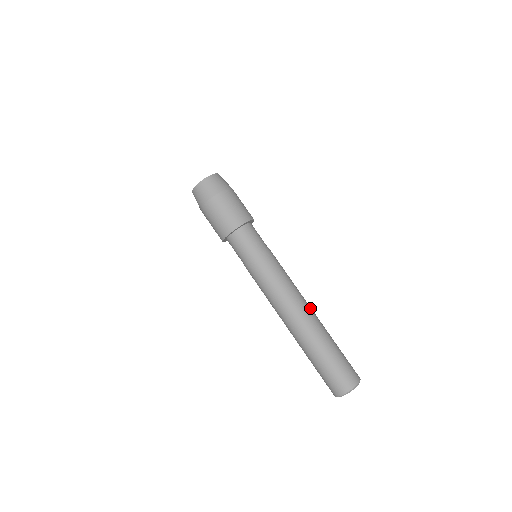
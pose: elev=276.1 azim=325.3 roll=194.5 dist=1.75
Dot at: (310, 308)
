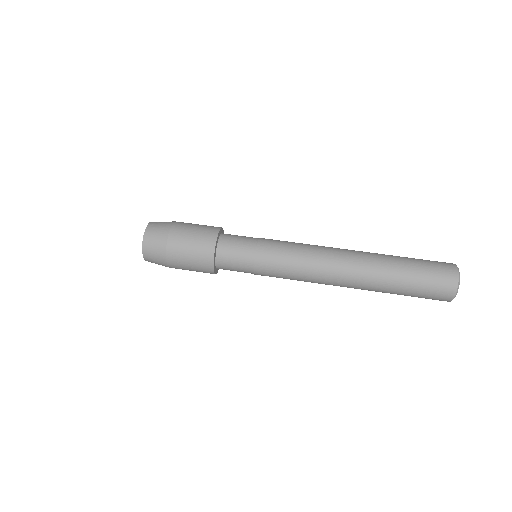
Dot at: occluded
